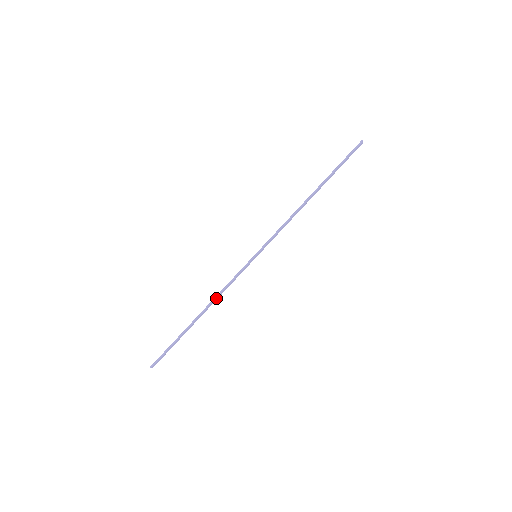
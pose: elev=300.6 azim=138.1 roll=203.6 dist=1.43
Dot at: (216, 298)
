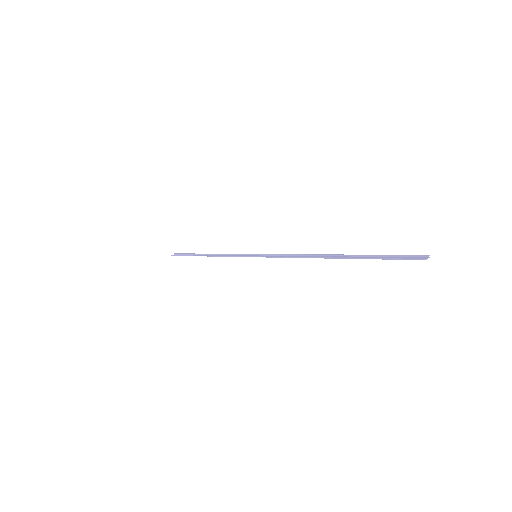
Dot at: (218, 256)
